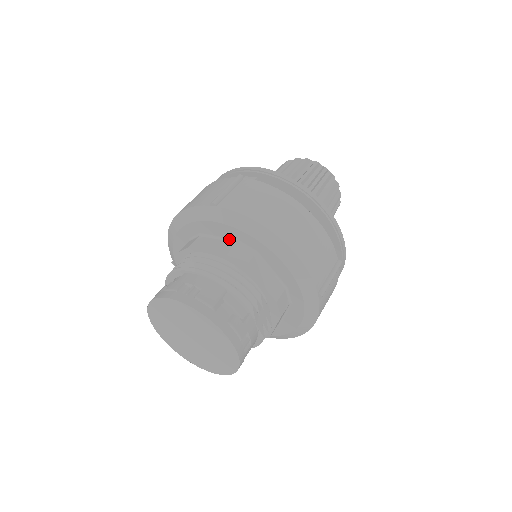
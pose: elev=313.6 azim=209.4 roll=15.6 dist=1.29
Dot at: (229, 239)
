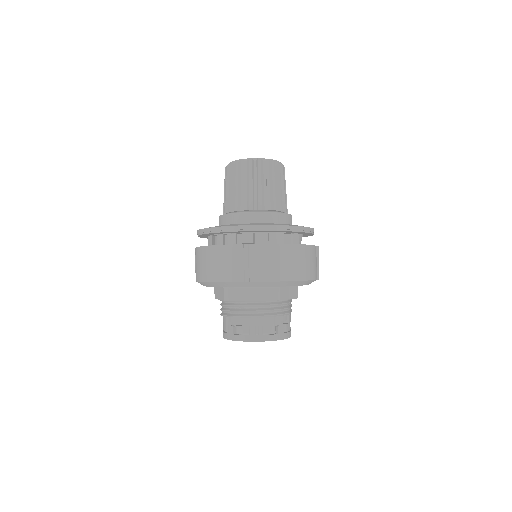
Dot at: (260, 287)
